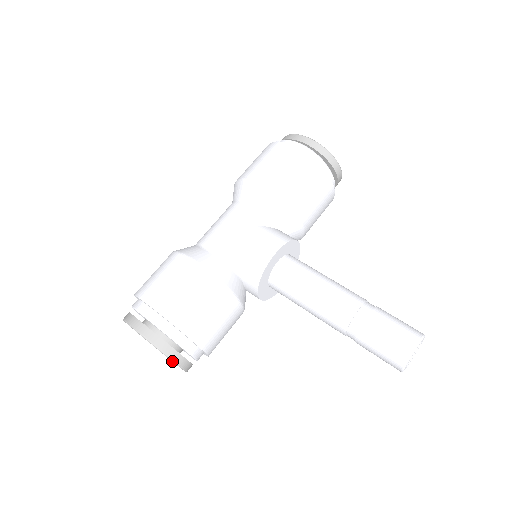
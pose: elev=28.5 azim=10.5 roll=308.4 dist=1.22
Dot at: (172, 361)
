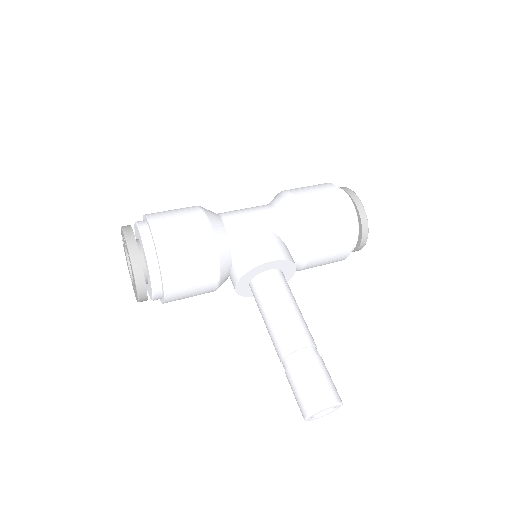
Dot at: (135, 282)
